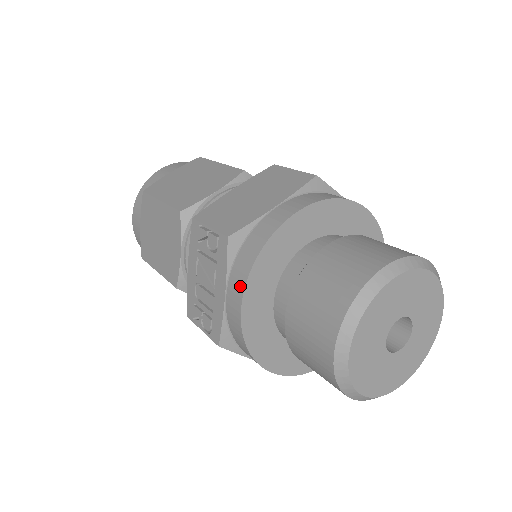
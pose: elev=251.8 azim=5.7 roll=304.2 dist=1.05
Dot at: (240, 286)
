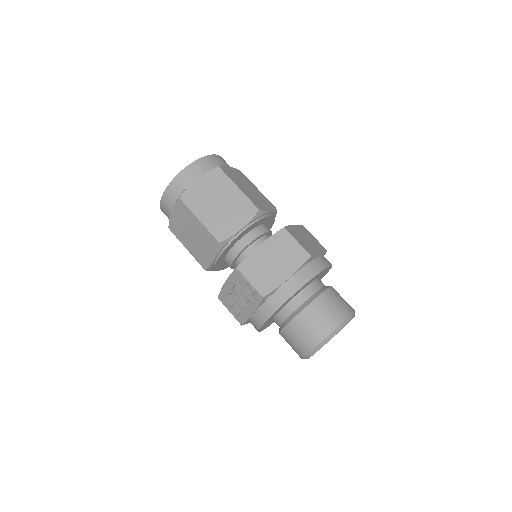
Dot at: (265, 317)
